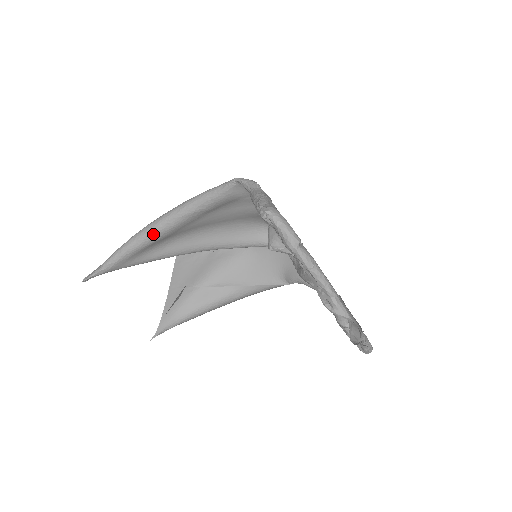
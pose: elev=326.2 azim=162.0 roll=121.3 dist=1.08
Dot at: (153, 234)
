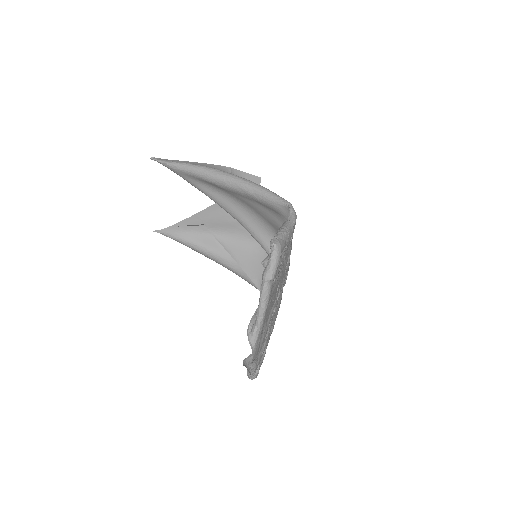
Dot at: (215, 178)
